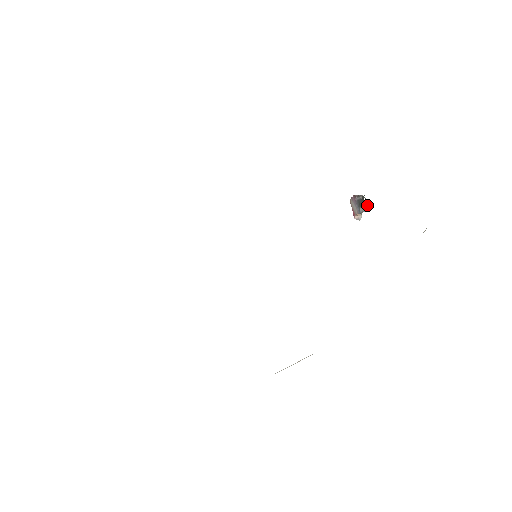
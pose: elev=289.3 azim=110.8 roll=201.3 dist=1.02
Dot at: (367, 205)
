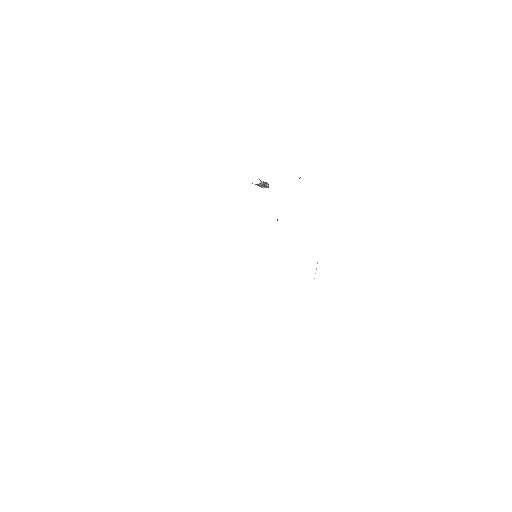
Dot at: occluded
